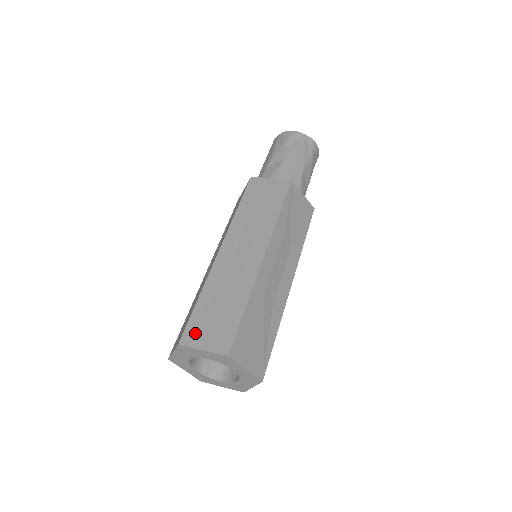
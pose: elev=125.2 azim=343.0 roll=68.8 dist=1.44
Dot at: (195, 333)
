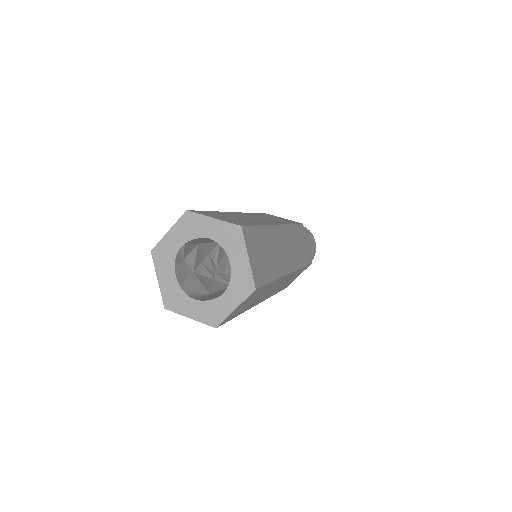
Dot at: occluded
